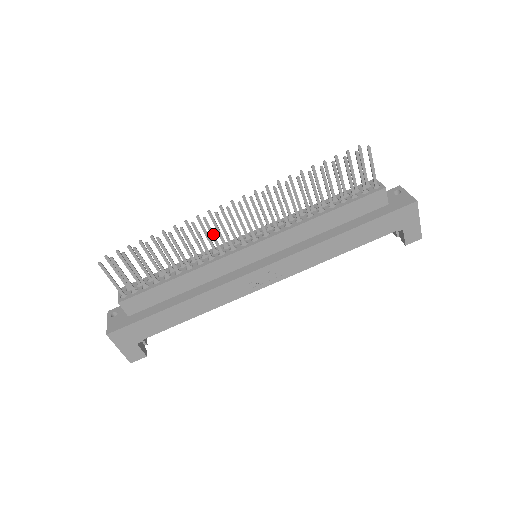
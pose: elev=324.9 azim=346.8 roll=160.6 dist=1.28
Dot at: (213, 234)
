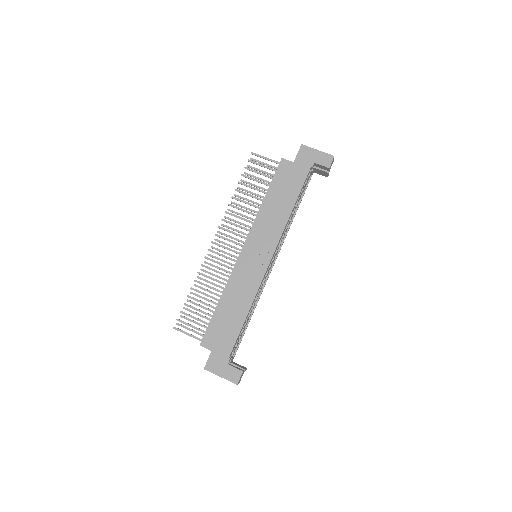
Dot at: (218, 262)
